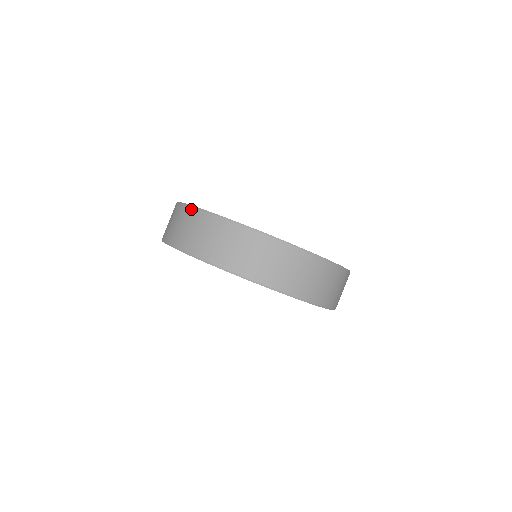
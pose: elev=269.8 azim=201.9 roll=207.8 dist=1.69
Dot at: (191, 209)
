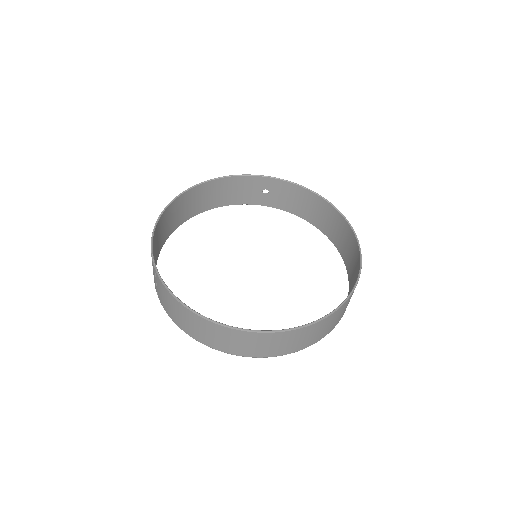
Dot at: (271, 335)
